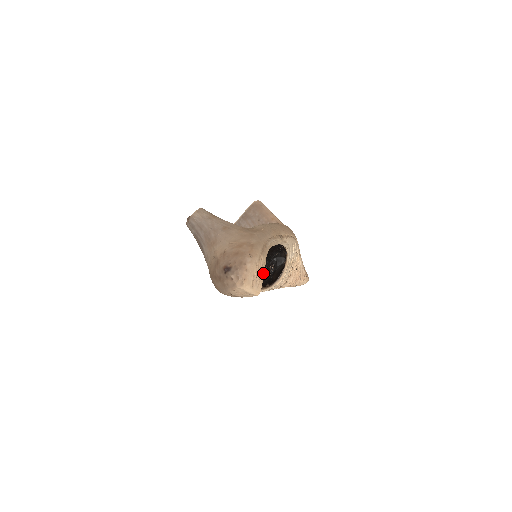
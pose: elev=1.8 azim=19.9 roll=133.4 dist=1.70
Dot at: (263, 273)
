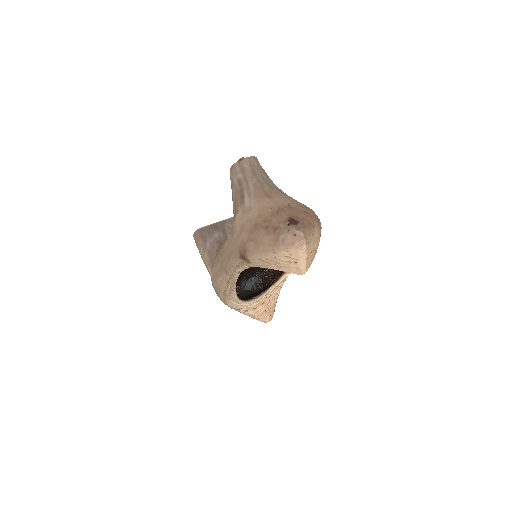
Dot at: occluded
